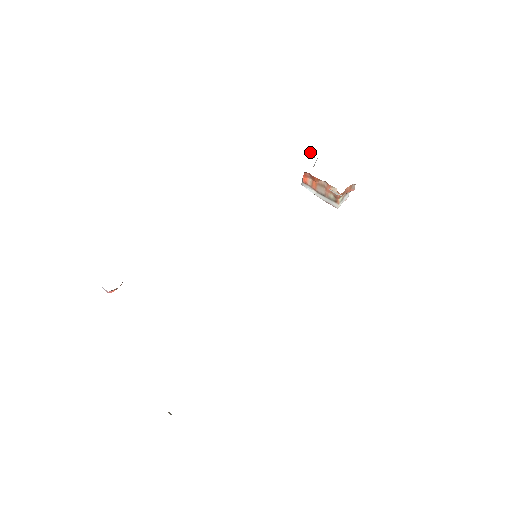
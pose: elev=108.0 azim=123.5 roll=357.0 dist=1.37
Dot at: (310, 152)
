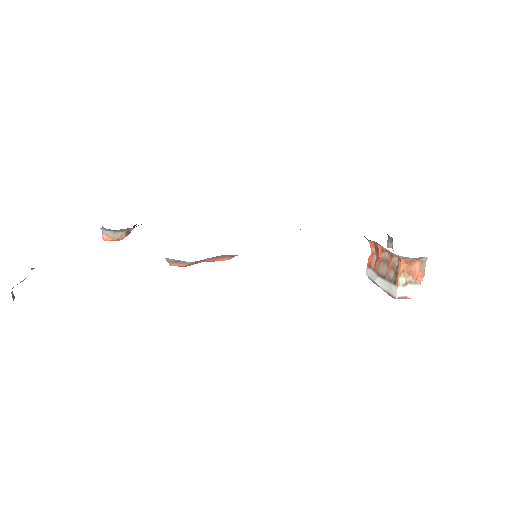
Dot at: (390, 242)
